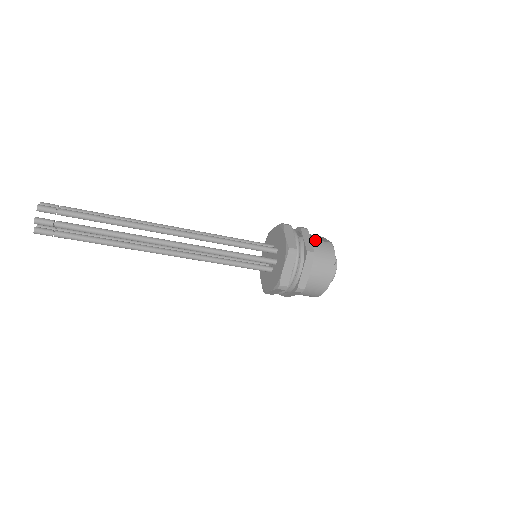
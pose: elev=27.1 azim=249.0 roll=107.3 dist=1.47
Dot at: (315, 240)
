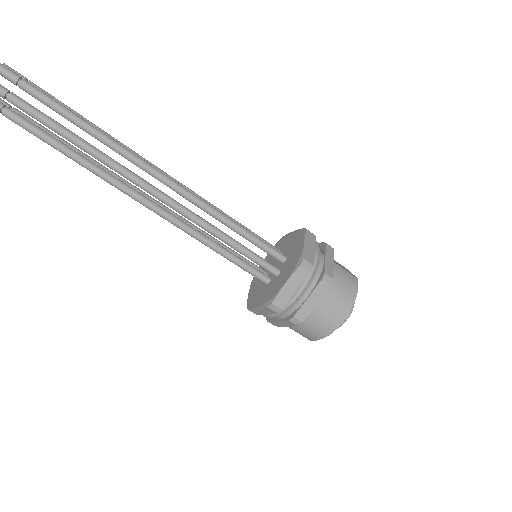
Dot at: (339, 265)
